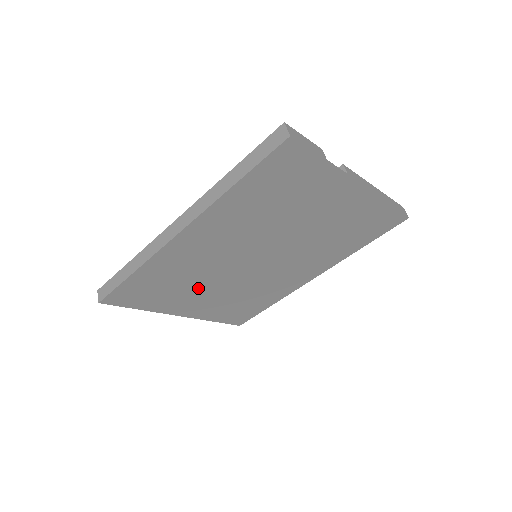
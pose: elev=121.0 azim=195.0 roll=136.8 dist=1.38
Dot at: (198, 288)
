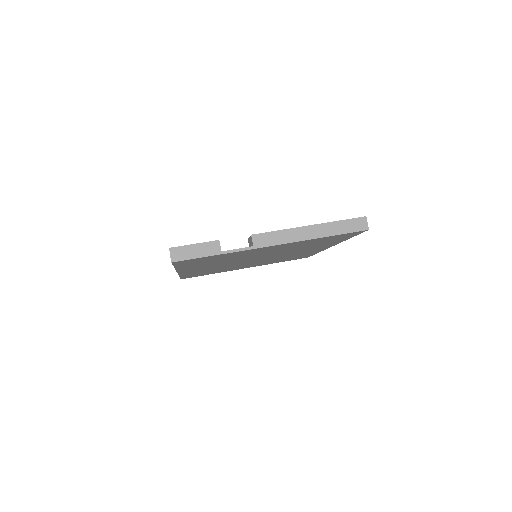
Dot at: occluded
